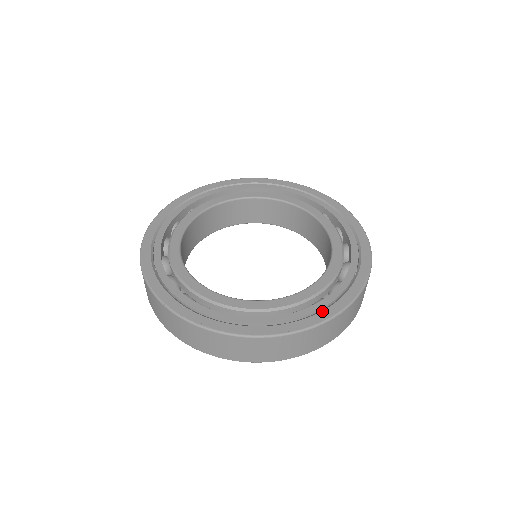
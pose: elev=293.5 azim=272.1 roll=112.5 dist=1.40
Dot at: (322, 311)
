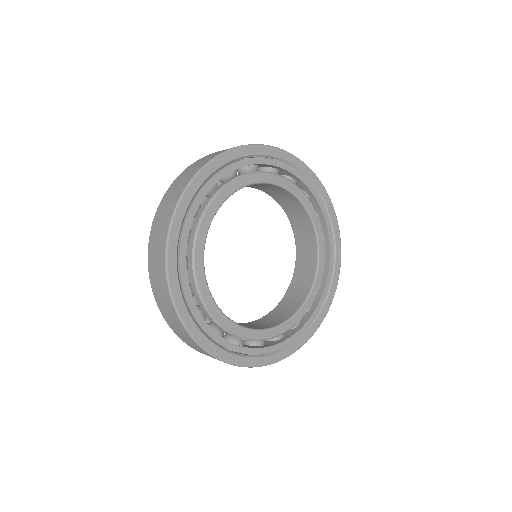
Dot at: (254, 358)
